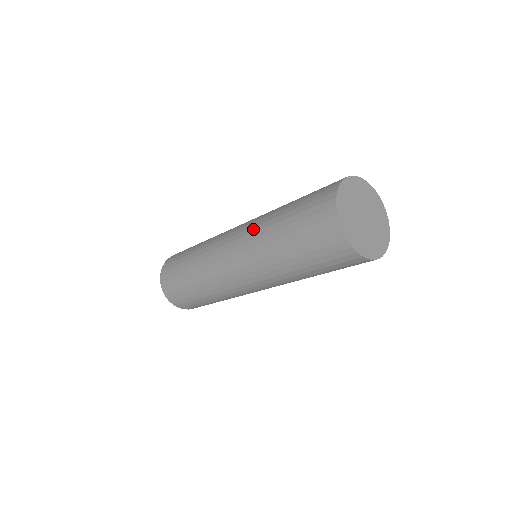
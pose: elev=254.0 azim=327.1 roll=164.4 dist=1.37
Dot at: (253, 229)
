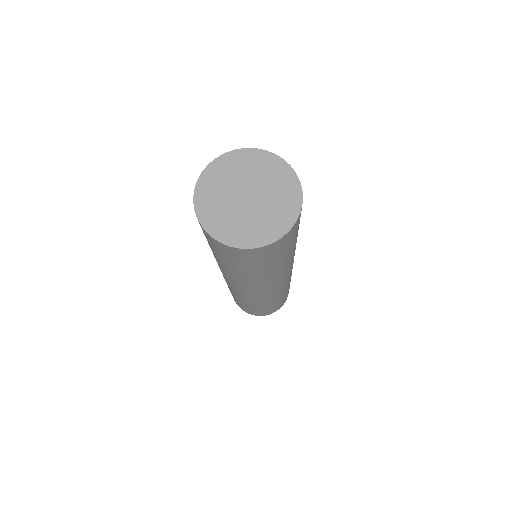
Dot at: occluded
